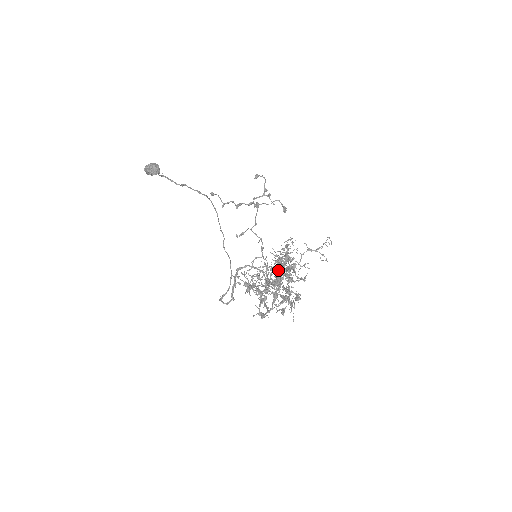
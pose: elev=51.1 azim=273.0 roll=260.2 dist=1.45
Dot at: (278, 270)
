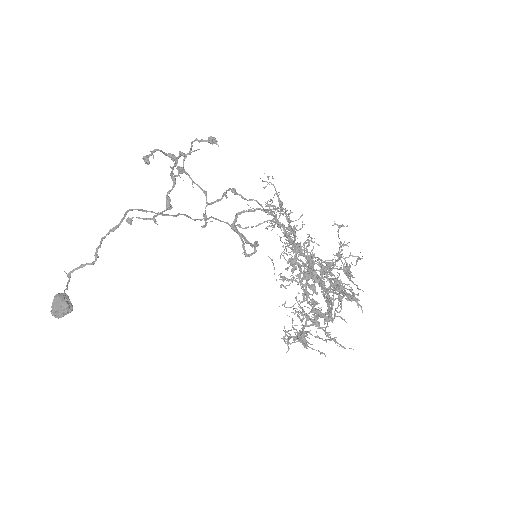
Dot at: occluded
